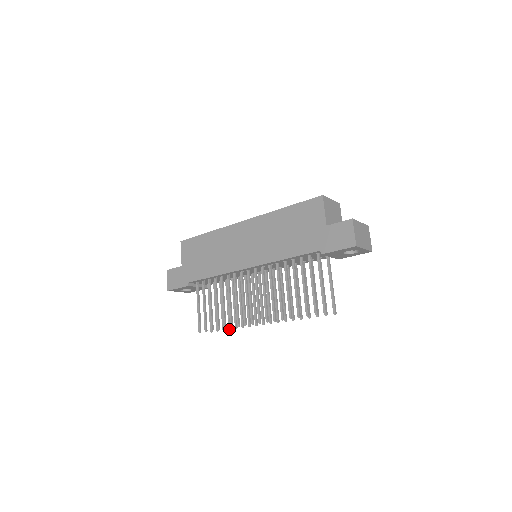
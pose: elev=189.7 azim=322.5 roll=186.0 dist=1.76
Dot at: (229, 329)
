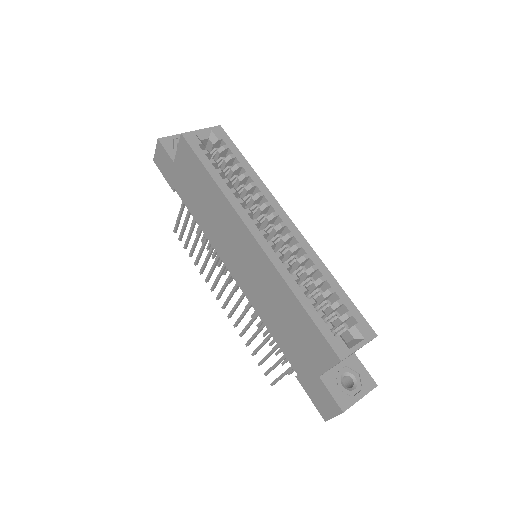
Dot at: occluded
